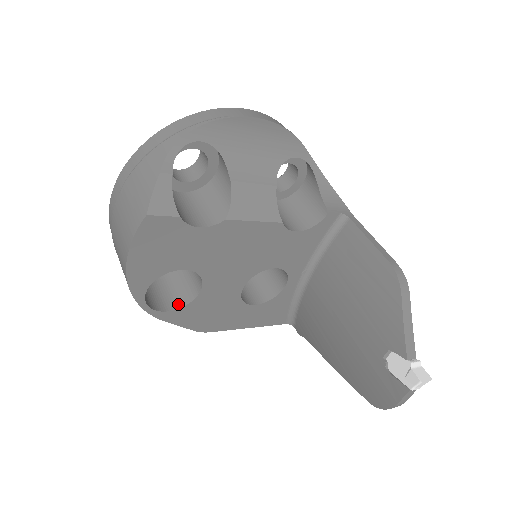
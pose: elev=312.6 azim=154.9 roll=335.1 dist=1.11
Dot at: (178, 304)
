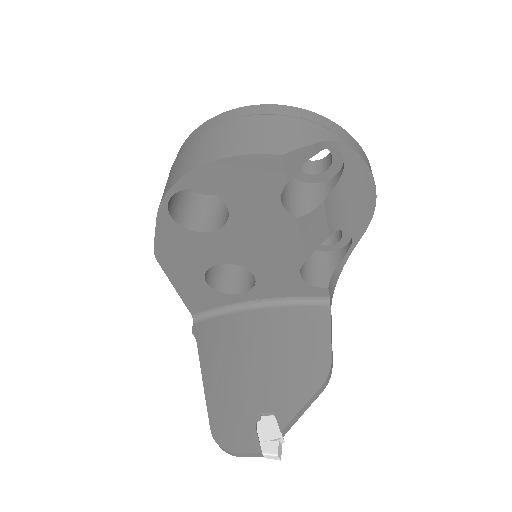
Dot at: (180, 220)
